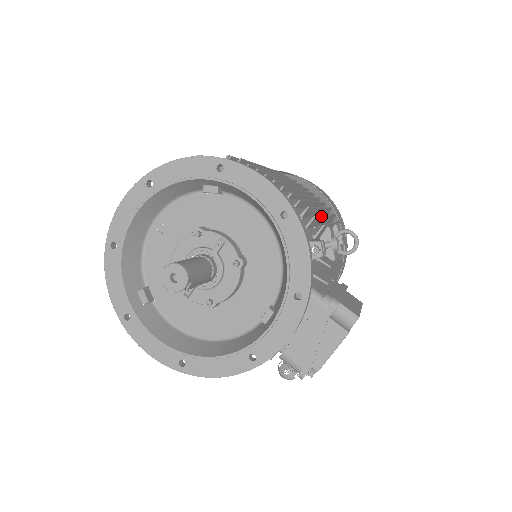
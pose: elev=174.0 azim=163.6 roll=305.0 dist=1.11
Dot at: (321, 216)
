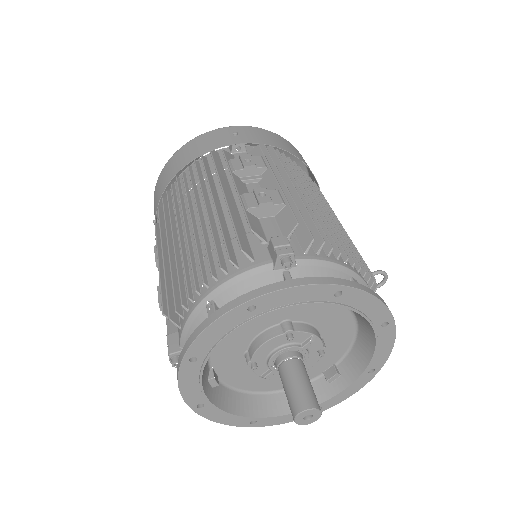
Dot at: occluded
